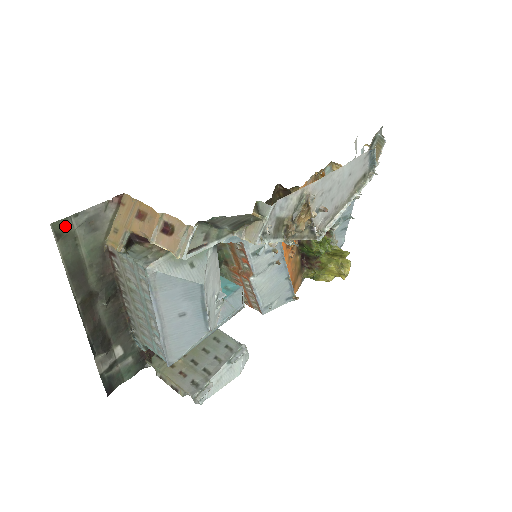
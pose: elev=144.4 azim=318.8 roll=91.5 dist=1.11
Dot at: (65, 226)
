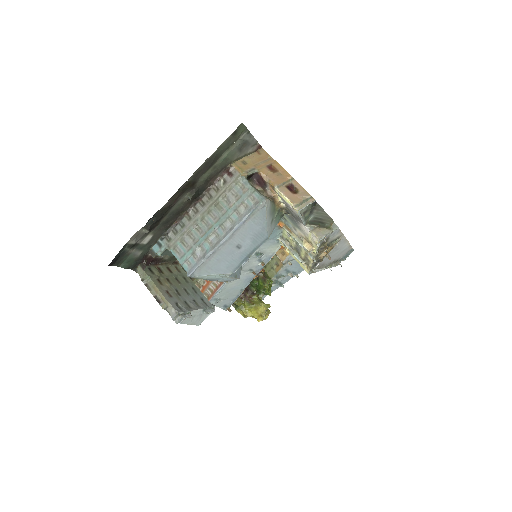
Dot at: (241, 132)
